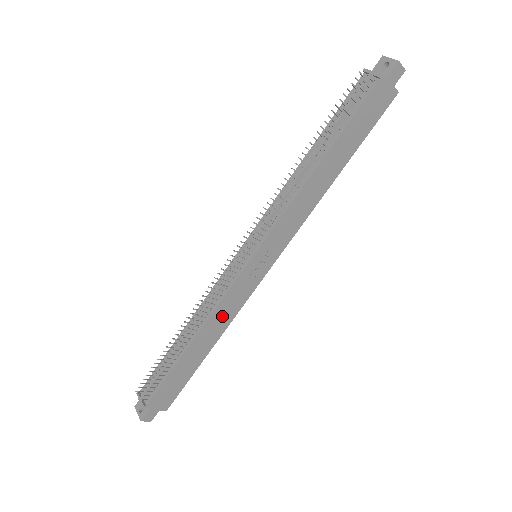
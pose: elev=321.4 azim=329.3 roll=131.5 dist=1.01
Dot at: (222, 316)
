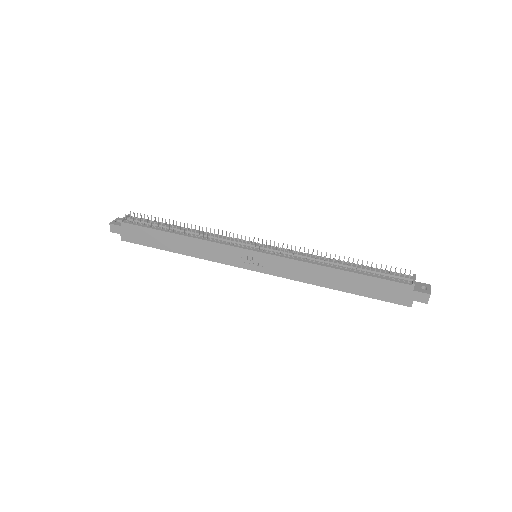
Dot at: (204, 249)
